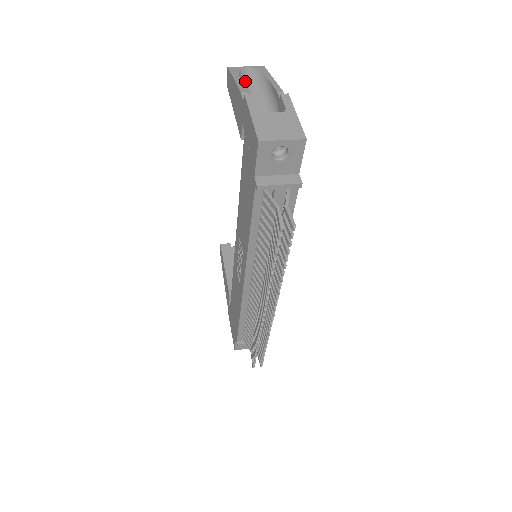
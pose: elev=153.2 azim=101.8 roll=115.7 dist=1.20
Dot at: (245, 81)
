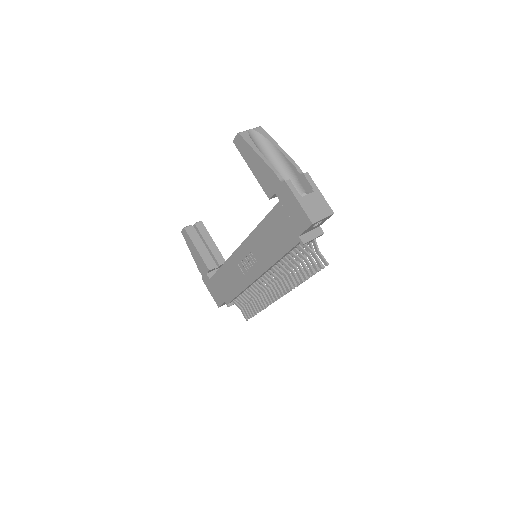
Dot at: (258, 148)
